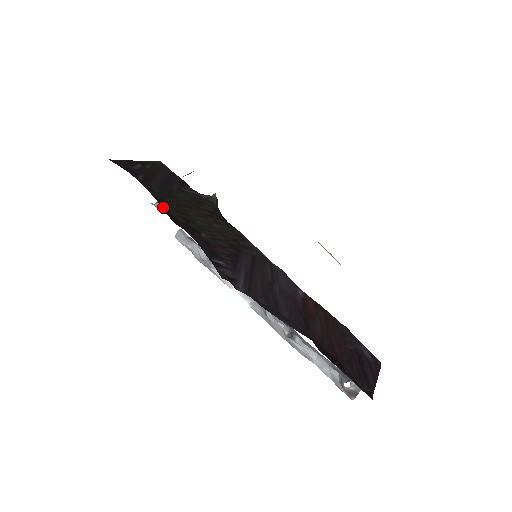
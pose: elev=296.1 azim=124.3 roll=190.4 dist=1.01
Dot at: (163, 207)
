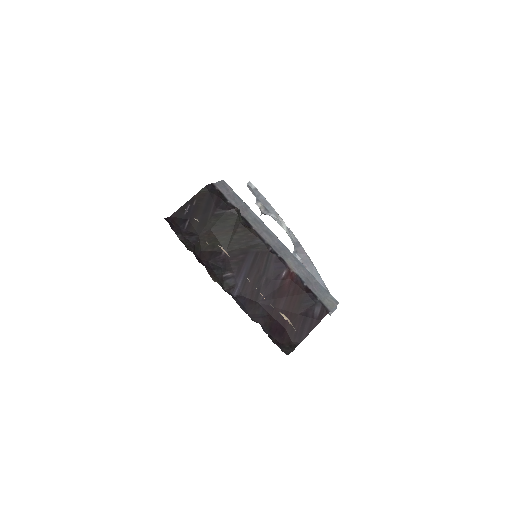
Dot at: (197, 248)
